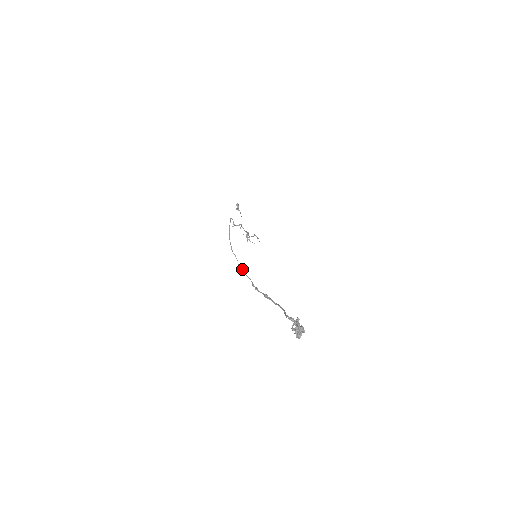
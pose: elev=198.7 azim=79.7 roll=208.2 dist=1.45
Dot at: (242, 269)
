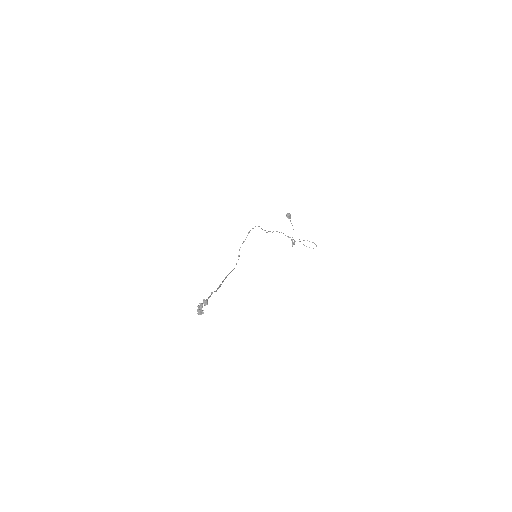
Dot at: occluded
